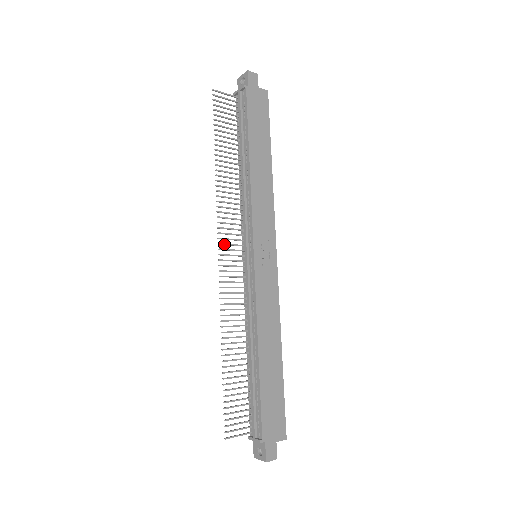
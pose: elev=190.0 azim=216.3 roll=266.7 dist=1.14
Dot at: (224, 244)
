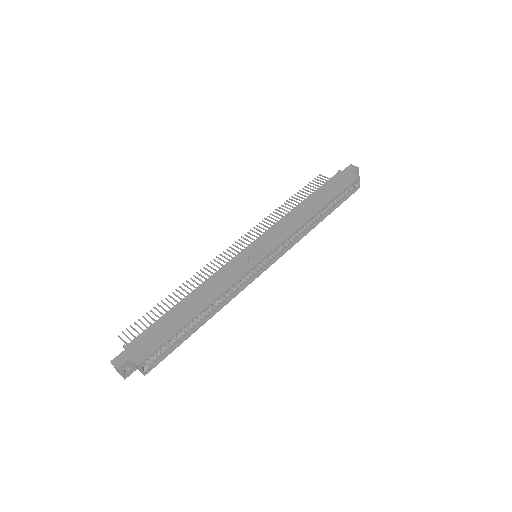
Dot at: (242, 241)
